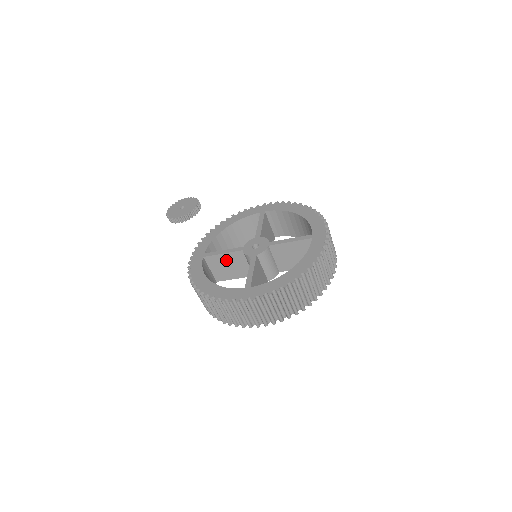
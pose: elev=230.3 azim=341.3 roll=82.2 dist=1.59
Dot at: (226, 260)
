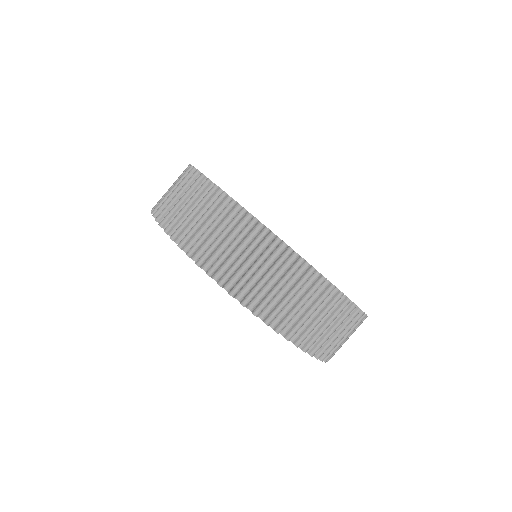
Dot at: occluded
